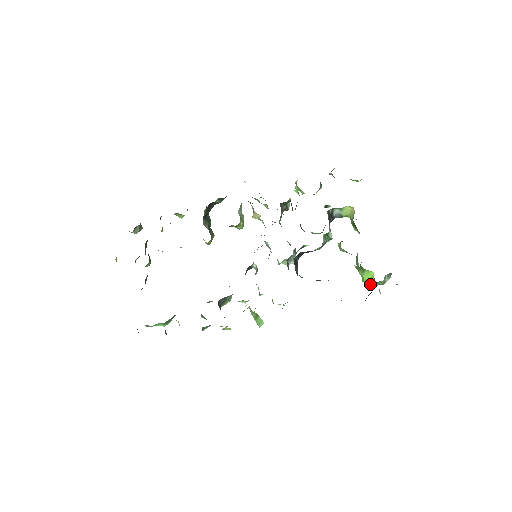
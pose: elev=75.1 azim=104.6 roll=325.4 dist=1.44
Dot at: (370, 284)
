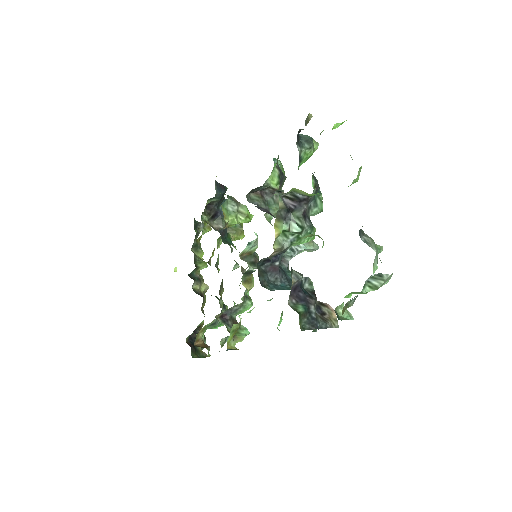
Dot at: occluded
